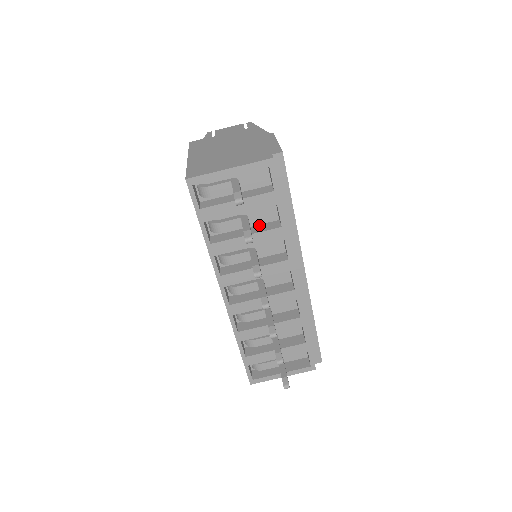
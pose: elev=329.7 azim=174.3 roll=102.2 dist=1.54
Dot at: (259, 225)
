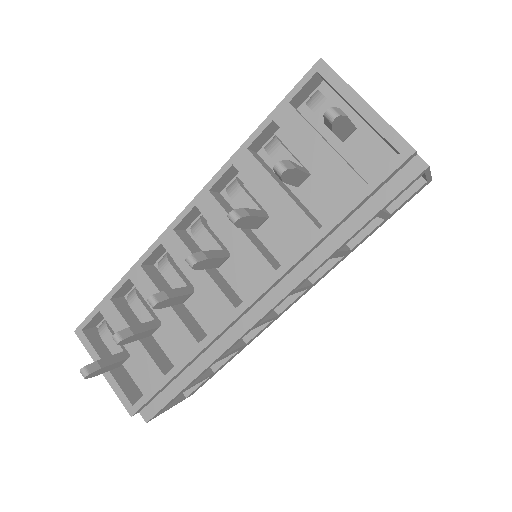
Dot at: (304, 205)
